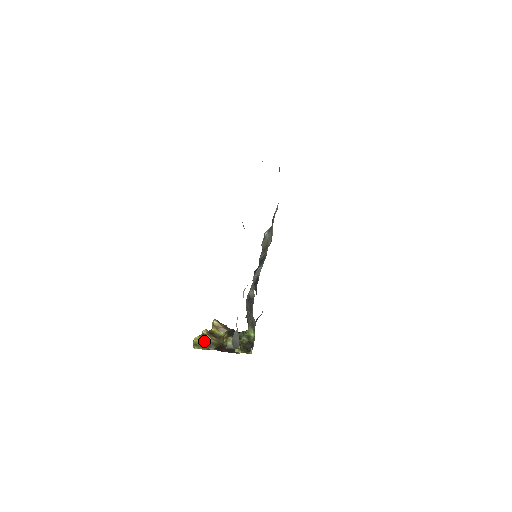
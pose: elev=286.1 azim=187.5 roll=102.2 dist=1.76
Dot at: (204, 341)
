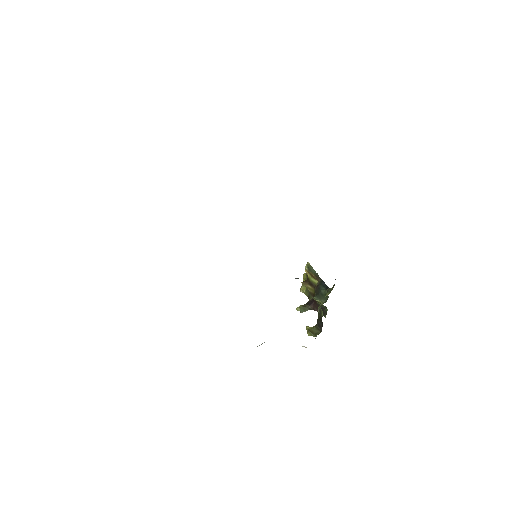
Dot at: occluded
